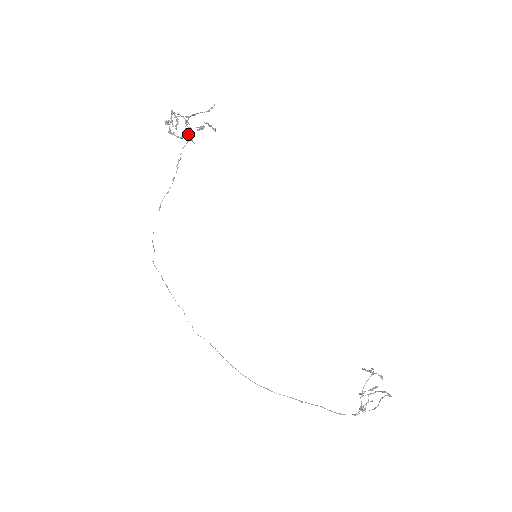
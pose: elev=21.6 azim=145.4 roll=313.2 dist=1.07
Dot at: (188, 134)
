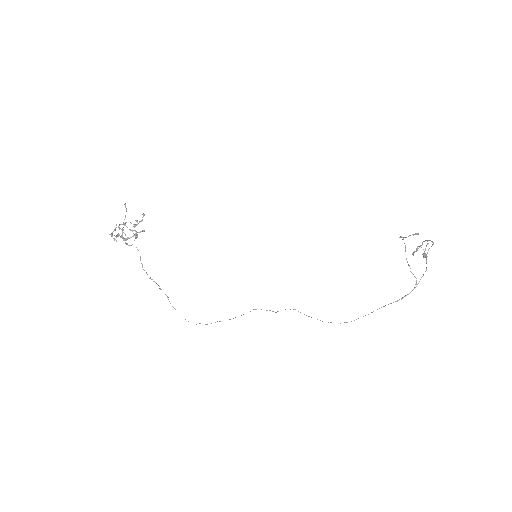
Dot at: occluded
